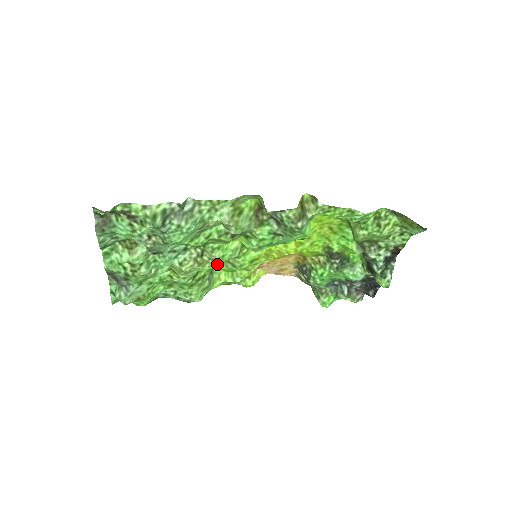
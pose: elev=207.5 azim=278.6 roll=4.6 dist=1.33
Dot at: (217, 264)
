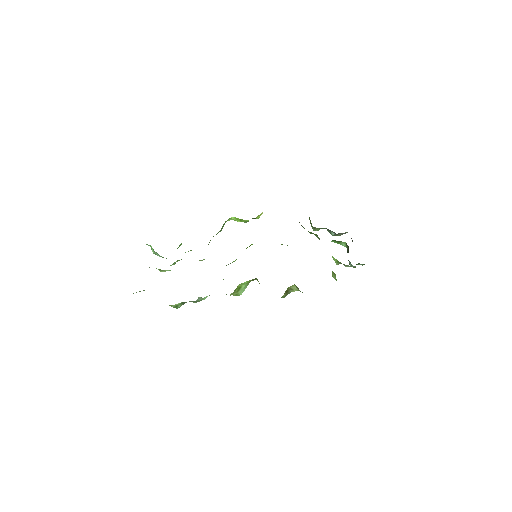
Dot at: occluded
